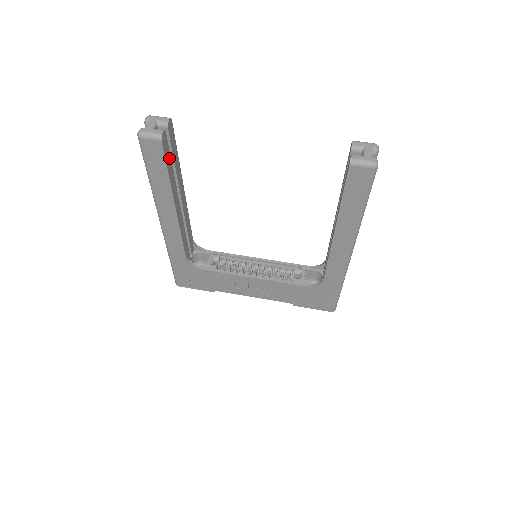
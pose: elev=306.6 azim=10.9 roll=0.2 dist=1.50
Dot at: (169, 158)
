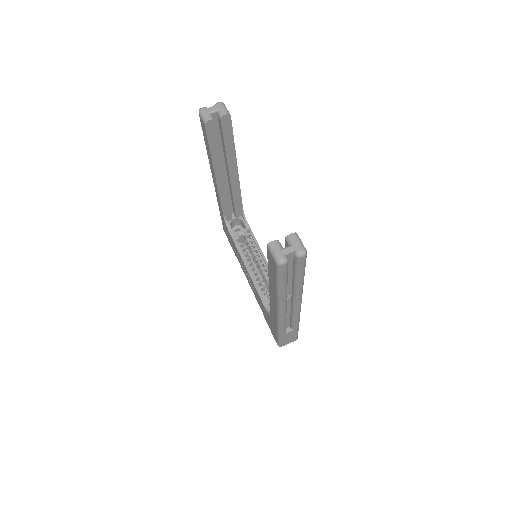
Dot at: (216, 140)
